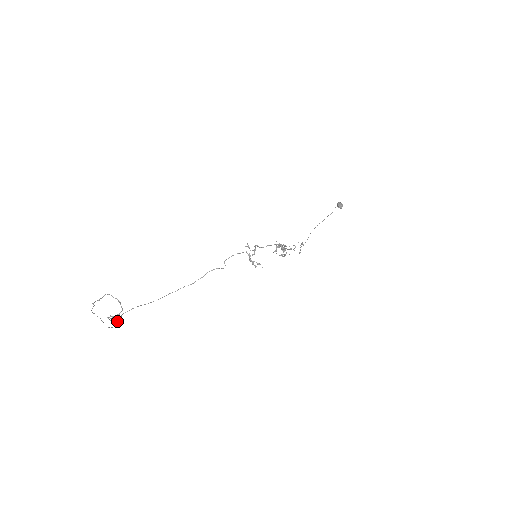
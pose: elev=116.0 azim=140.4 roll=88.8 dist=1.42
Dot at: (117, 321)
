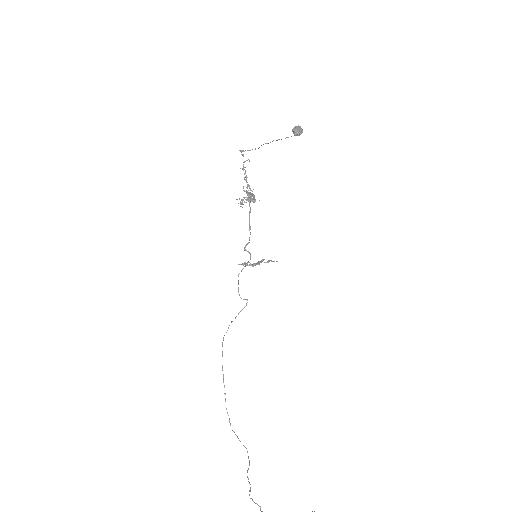
Dot at: out of frame
